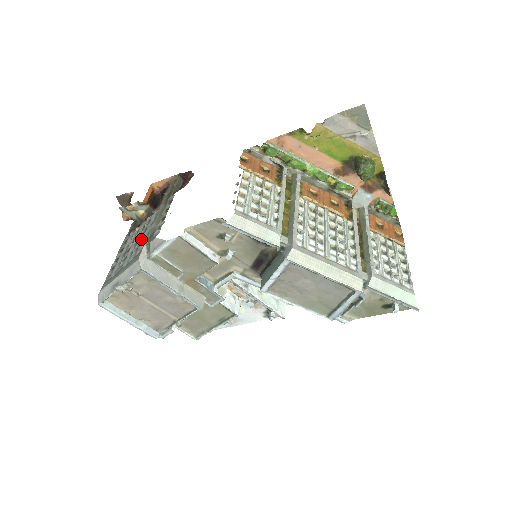
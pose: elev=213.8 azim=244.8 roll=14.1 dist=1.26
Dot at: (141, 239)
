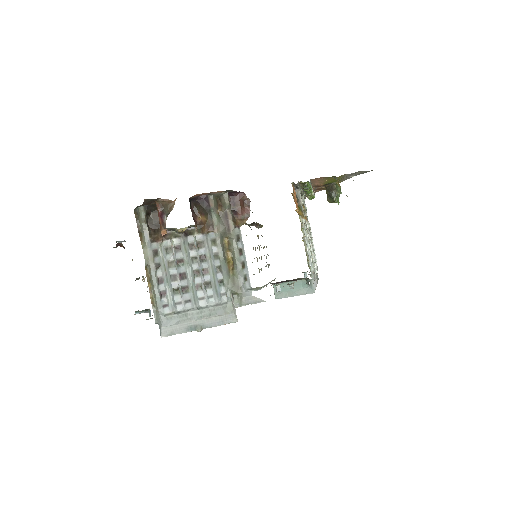
Dot at: (204, 273)
